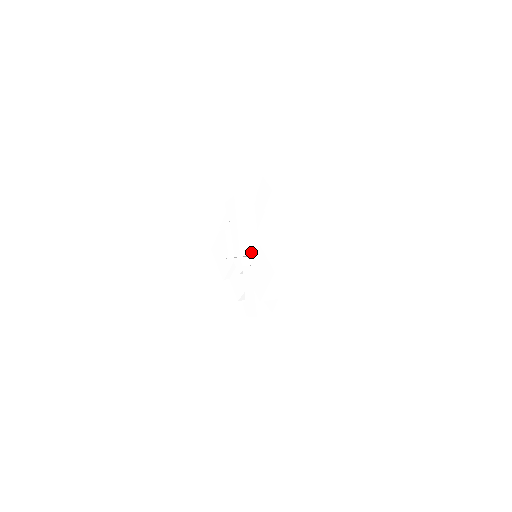
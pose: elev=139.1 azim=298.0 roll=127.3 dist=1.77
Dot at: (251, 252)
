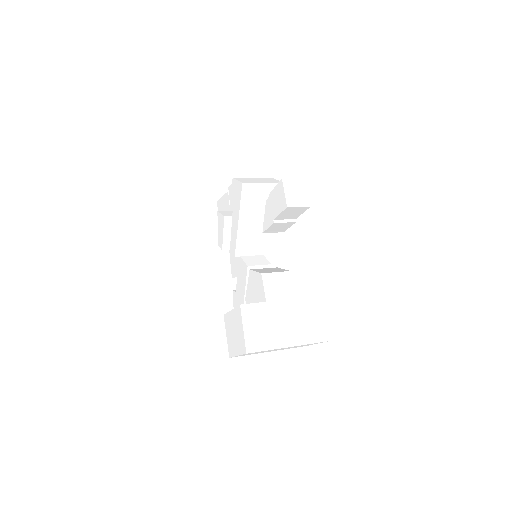
Dot at: (250, 251)
